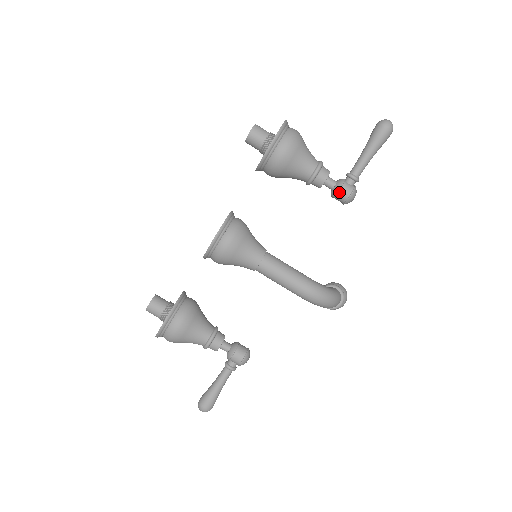
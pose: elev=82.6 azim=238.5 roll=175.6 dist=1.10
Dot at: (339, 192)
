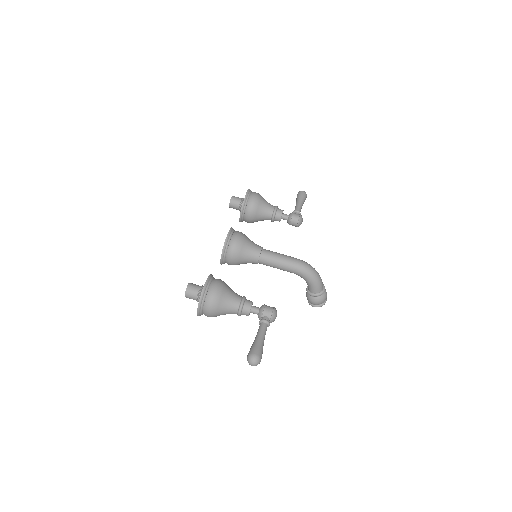
Dot at: (293, 215)
